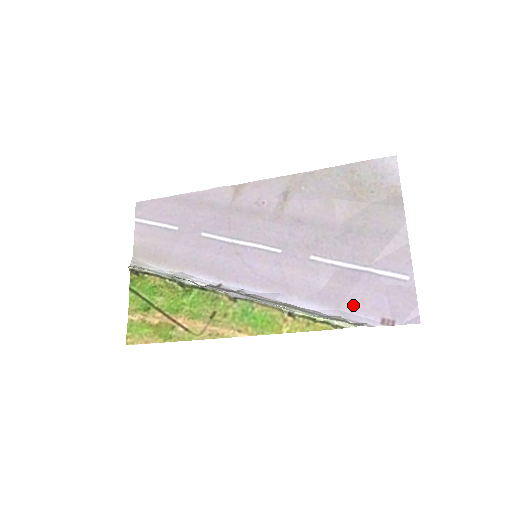
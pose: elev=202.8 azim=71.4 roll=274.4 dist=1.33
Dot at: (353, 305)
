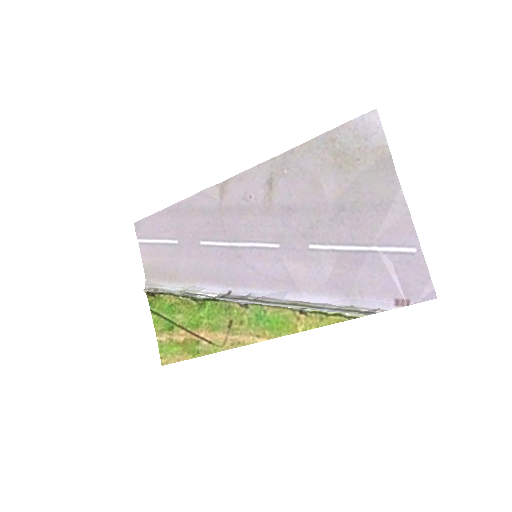
Dot at: (363, 290)
